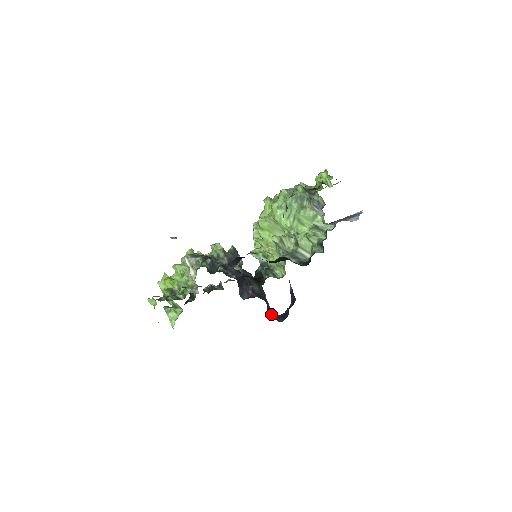
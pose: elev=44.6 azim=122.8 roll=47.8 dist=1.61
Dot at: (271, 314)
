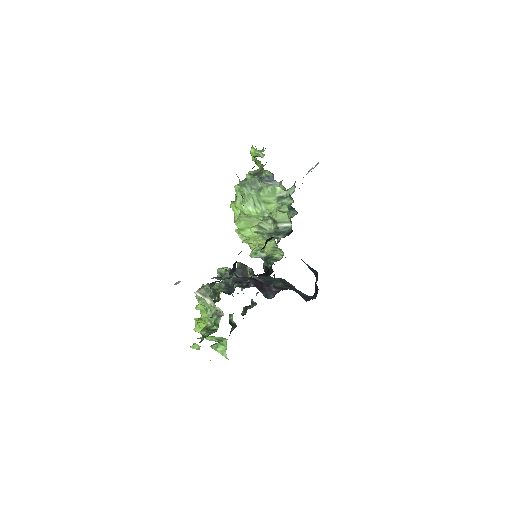
Dot at: (307, 298)
